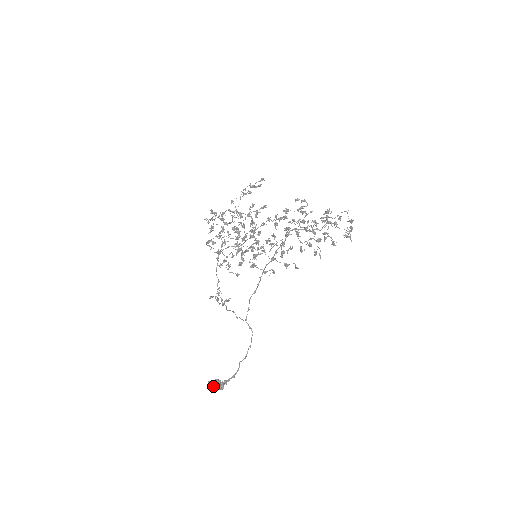
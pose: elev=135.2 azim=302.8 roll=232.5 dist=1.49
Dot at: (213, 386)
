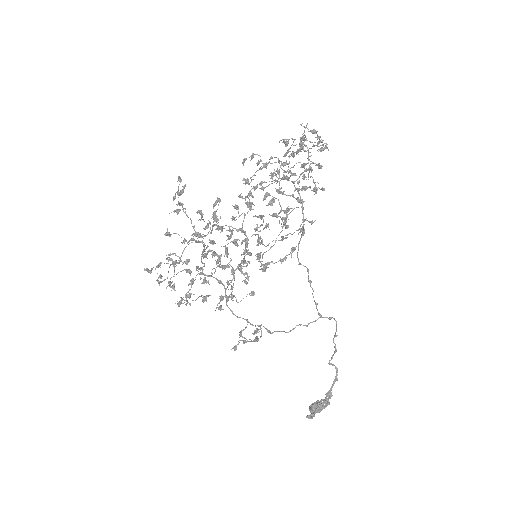
Dot at: occluded
